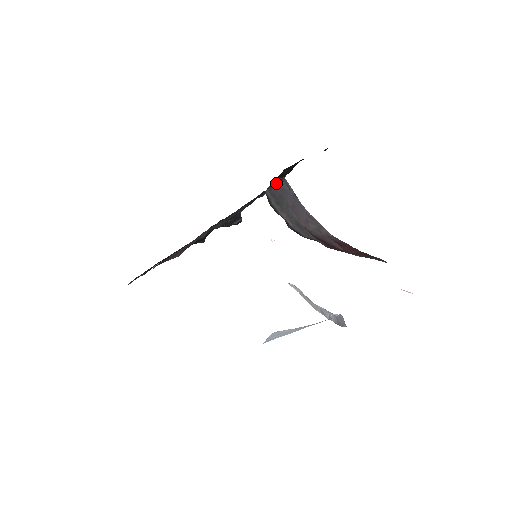
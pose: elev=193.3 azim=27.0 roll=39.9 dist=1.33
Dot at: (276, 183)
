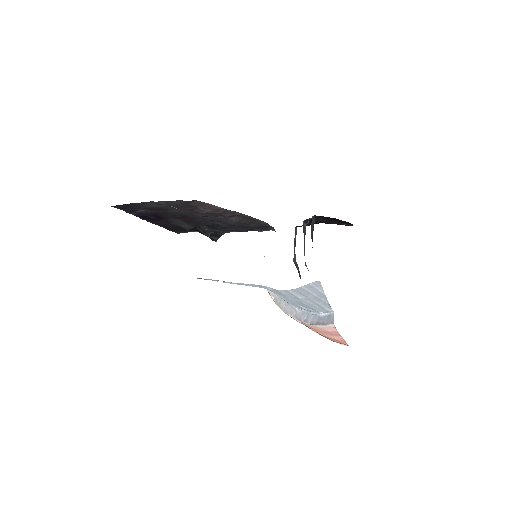
Dot at: (303, 222)
